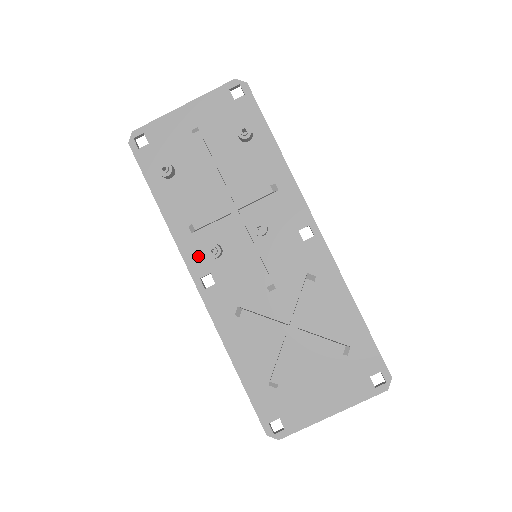
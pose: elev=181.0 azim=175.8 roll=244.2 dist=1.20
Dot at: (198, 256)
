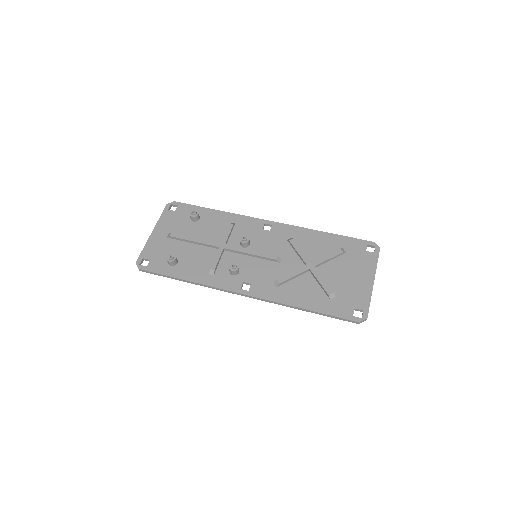
Dot at: (228, 281)
